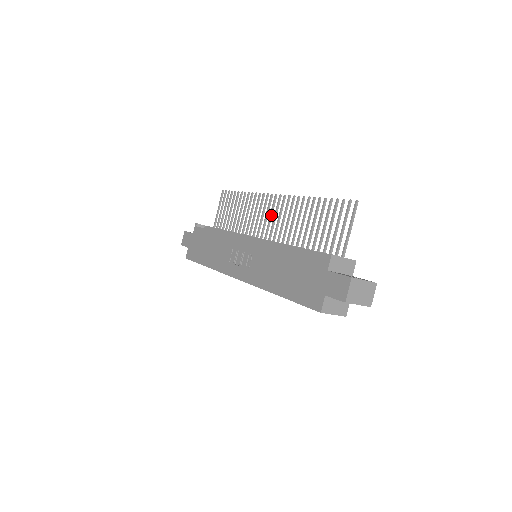
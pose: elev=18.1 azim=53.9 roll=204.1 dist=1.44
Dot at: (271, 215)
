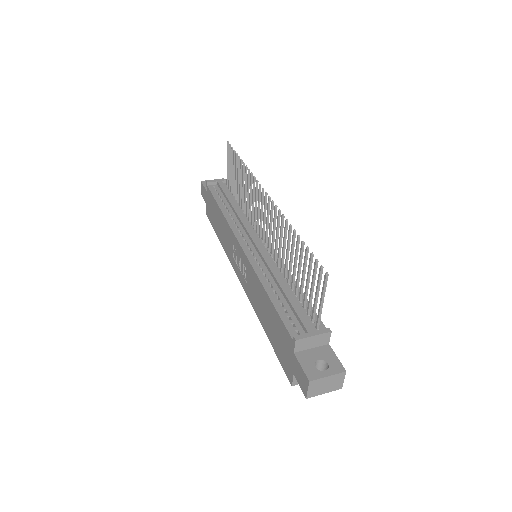
Dot at: (264, 215)
